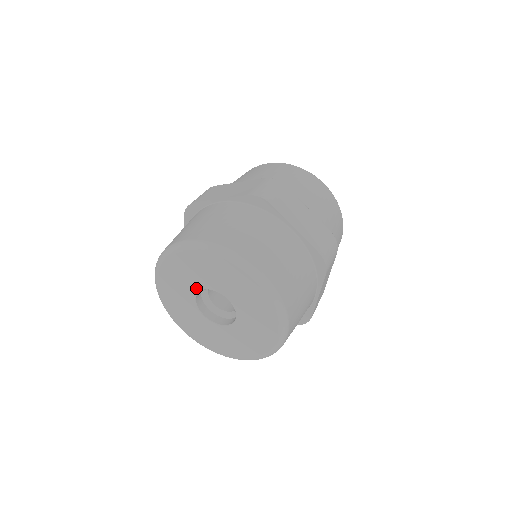
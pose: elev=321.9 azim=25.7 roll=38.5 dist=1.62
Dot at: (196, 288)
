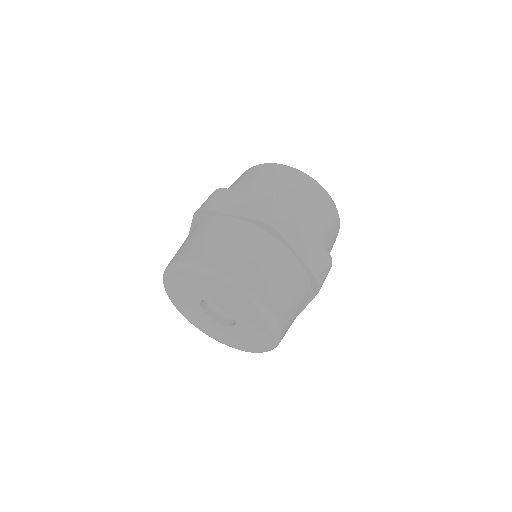
Dot at: (197, 306)
